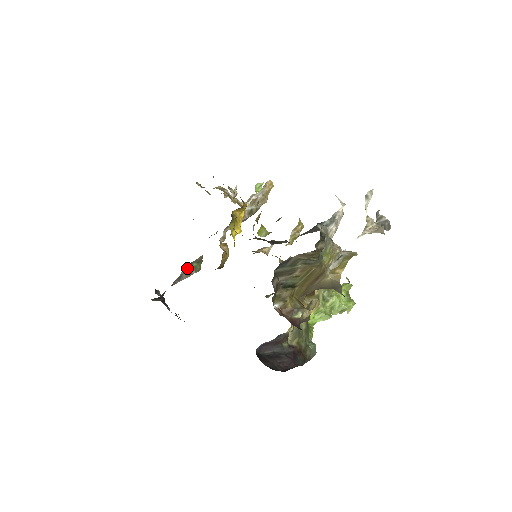
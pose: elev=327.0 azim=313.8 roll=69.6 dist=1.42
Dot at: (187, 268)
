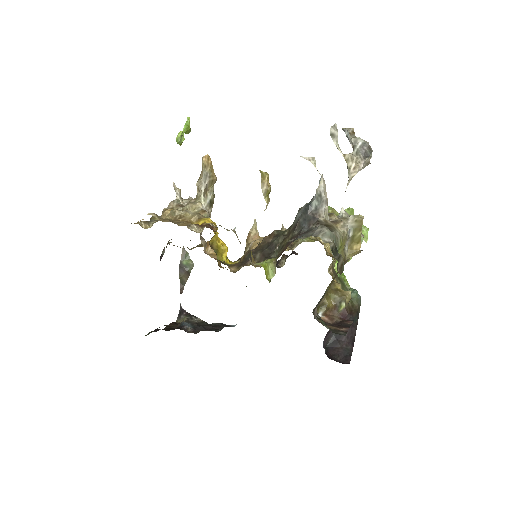
Dot at: (181, 271)
